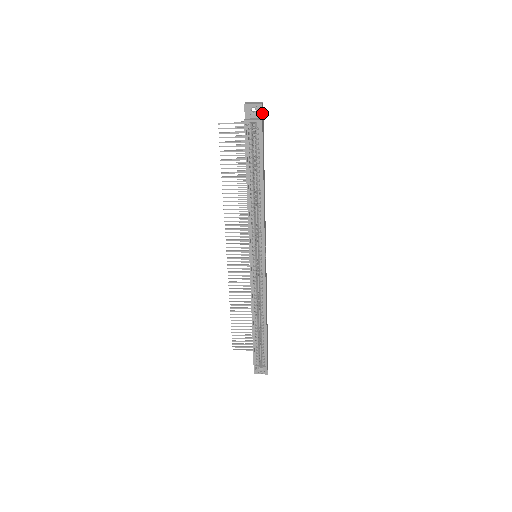
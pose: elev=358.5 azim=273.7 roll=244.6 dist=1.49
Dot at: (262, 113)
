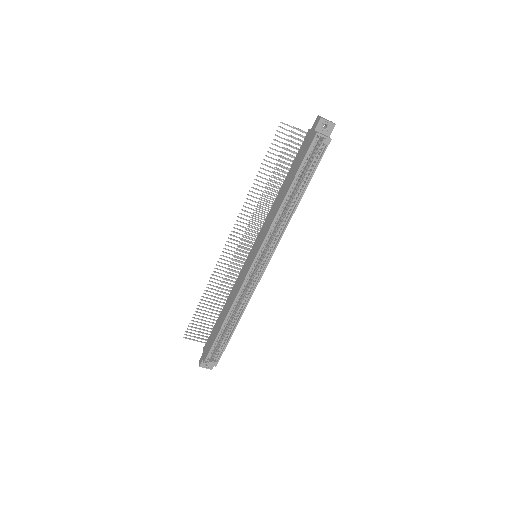
Dot at: (331, 132)
